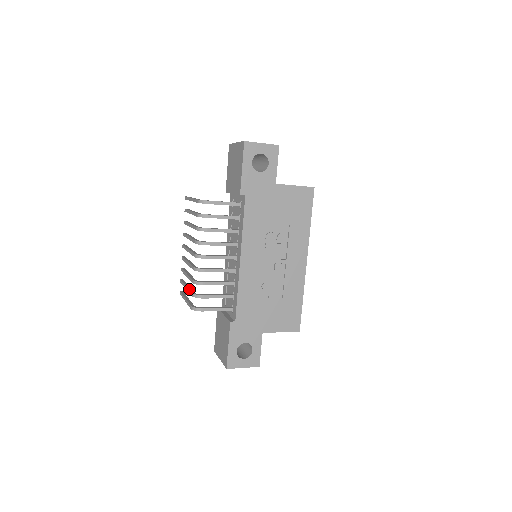
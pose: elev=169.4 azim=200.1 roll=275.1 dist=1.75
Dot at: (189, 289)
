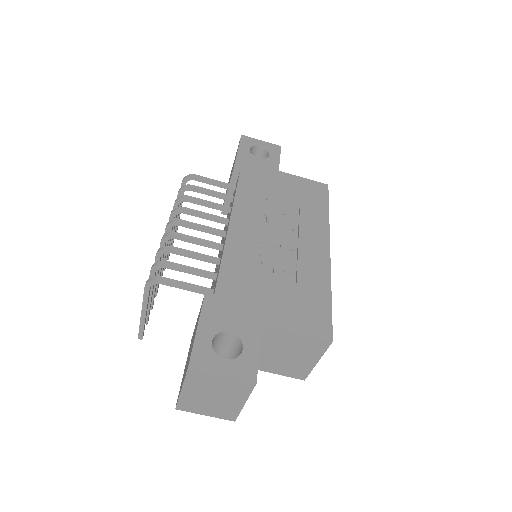
Dot at: occluded
